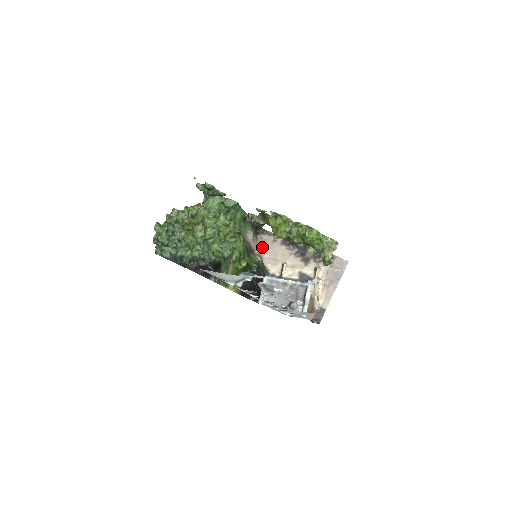
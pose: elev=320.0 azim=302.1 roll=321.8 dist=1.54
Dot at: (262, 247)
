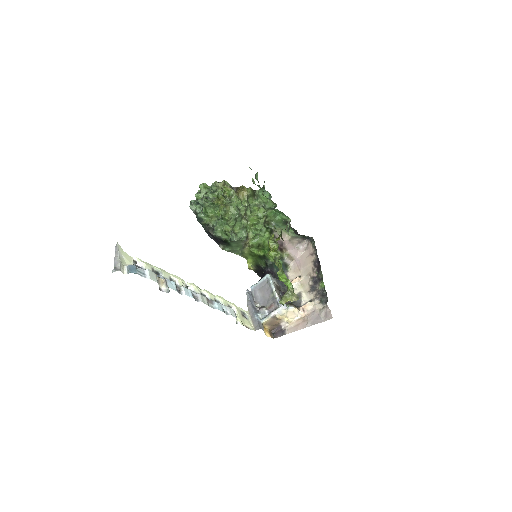
Dot at: (300, 251)
